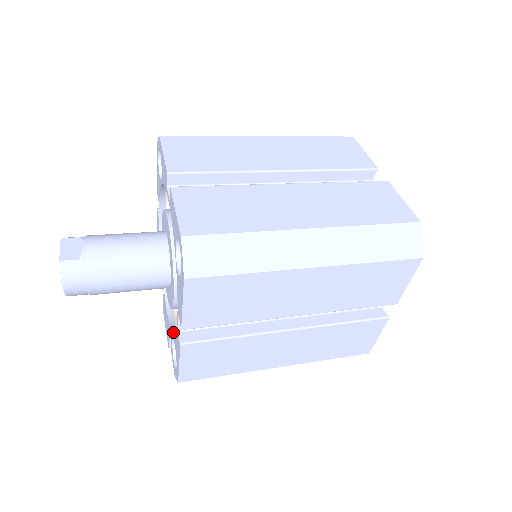
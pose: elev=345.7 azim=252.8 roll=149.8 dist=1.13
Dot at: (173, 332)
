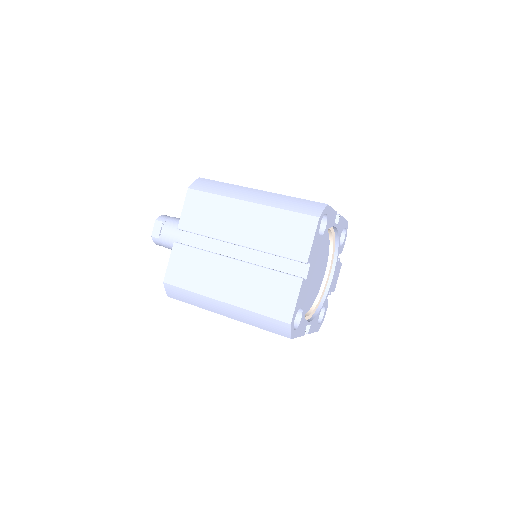
Dot at: occluded
